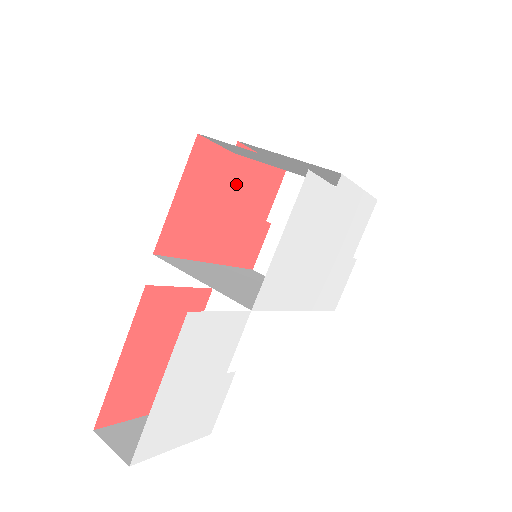
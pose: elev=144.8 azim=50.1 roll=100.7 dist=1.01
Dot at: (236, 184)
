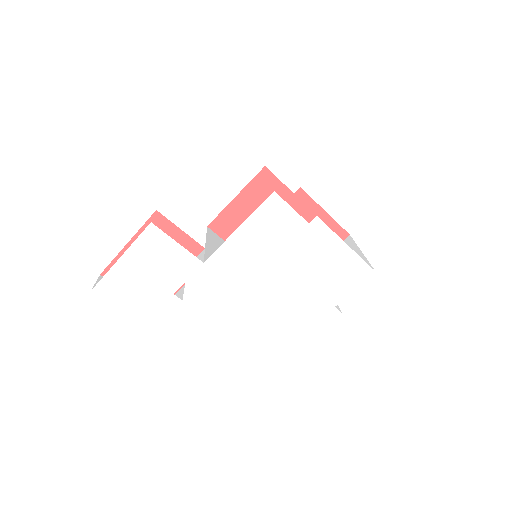
Dot at: occluded
